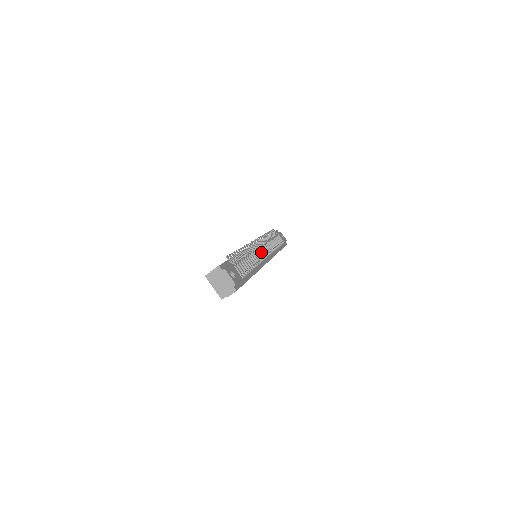
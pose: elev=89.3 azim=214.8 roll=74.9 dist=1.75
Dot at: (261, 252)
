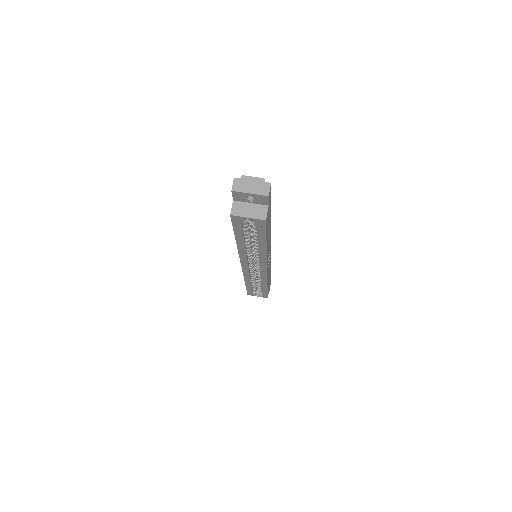
Dot at: occluded
